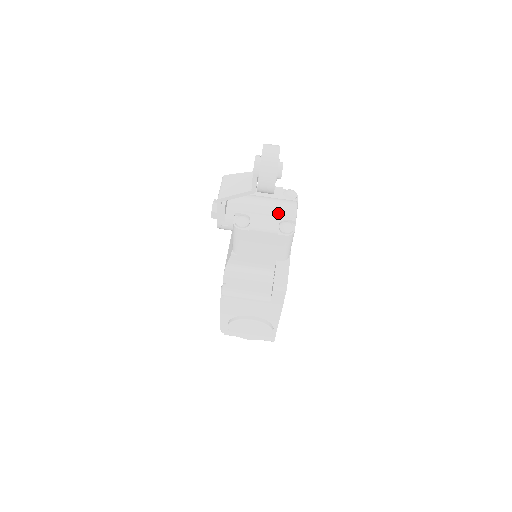
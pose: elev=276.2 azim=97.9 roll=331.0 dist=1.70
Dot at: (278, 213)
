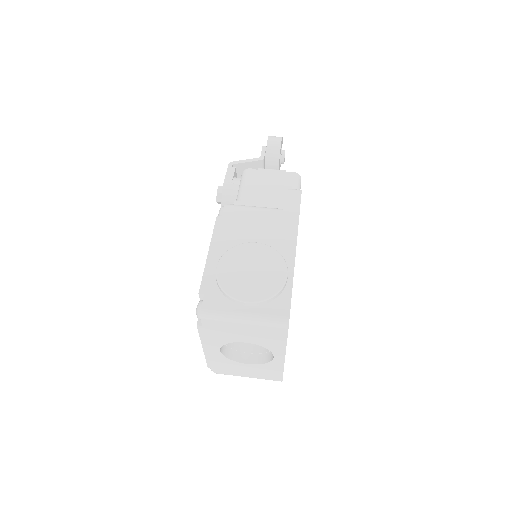
Dot at: occluded
